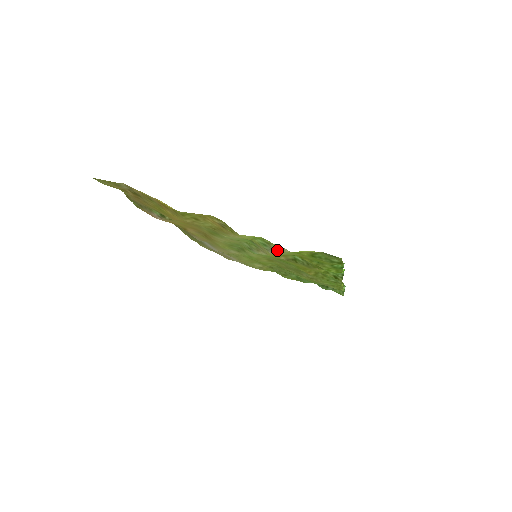
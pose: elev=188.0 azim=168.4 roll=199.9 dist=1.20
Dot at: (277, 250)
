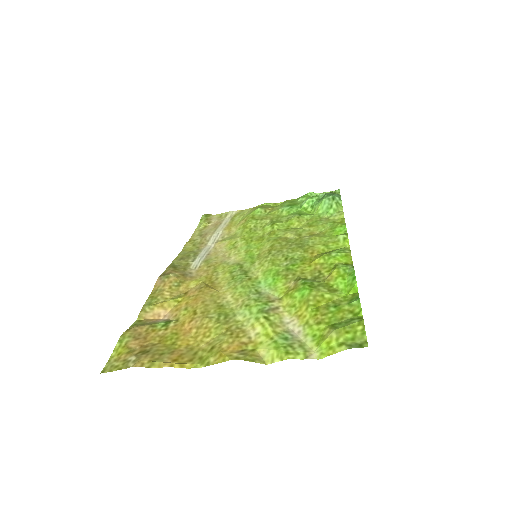
Dot at: (301, 343)
